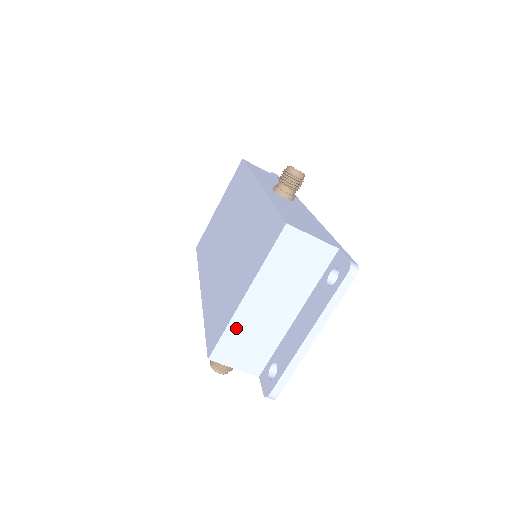
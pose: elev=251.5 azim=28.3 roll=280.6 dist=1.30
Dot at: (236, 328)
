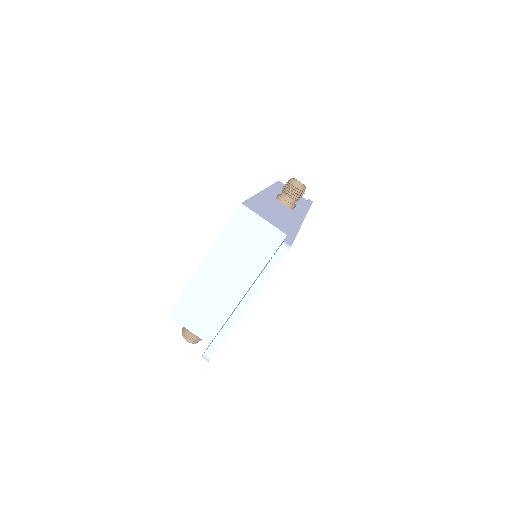
Dot at: (193, 291)
